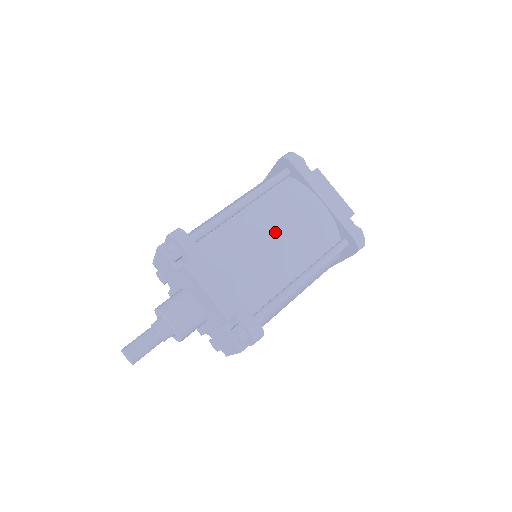
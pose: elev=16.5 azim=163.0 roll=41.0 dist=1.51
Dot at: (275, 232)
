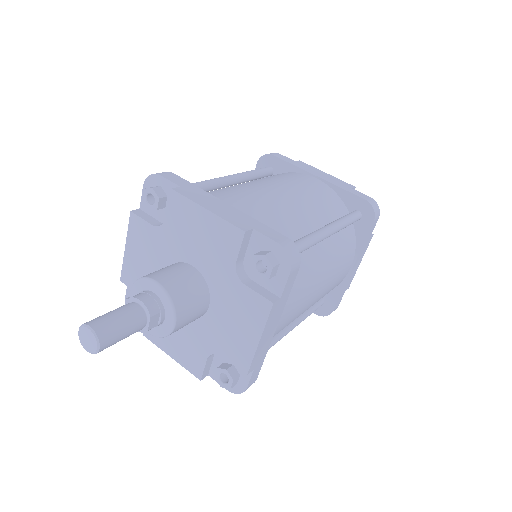
Dot at: (275, 187)
